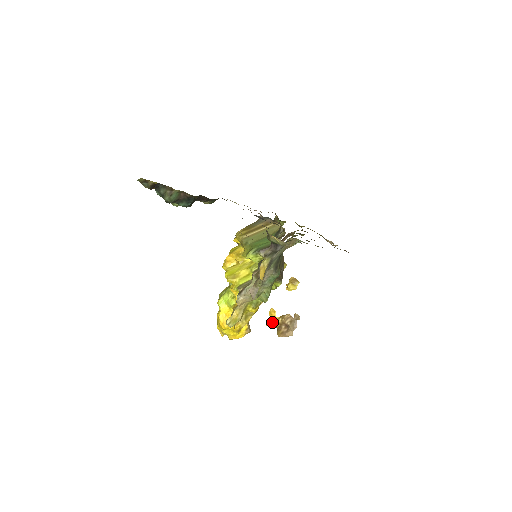
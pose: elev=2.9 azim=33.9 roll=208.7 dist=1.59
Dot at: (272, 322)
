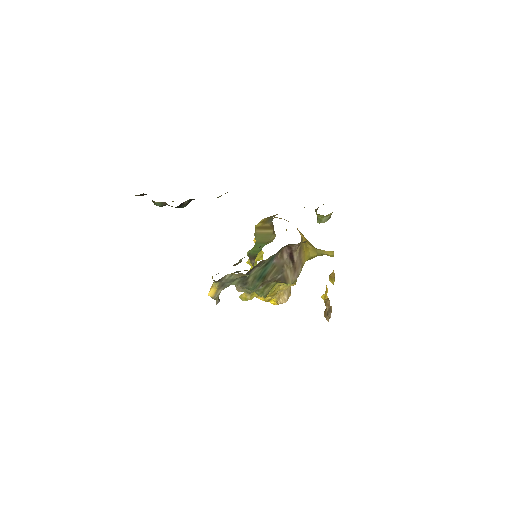
Dot at: (323, 298)
